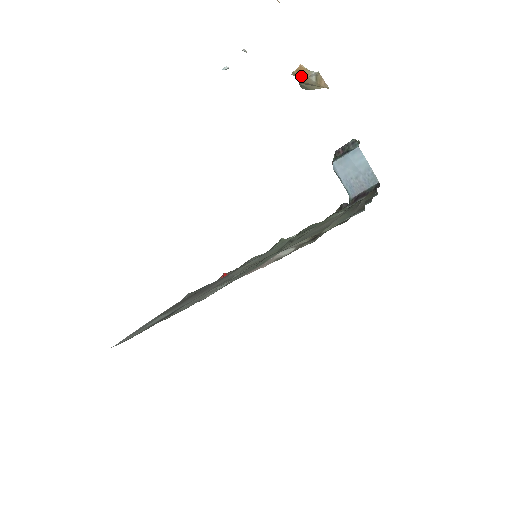
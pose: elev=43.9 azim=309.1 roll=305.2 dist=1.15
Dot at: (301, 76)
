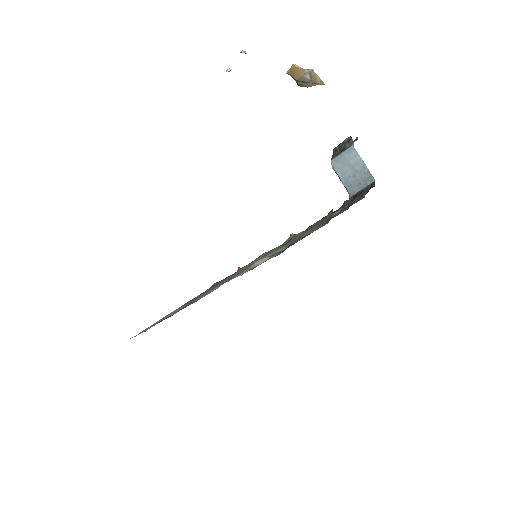
Dot at: (295, 75)
